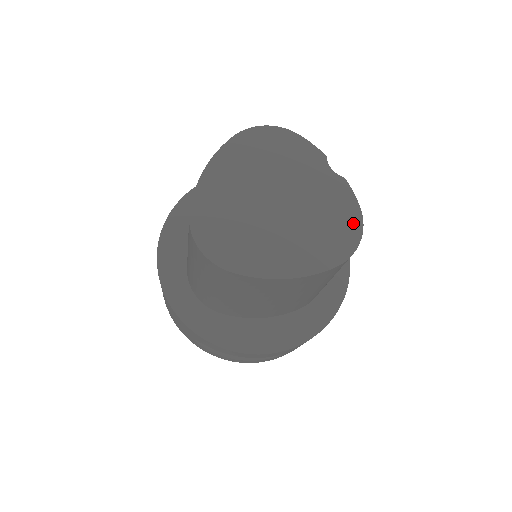
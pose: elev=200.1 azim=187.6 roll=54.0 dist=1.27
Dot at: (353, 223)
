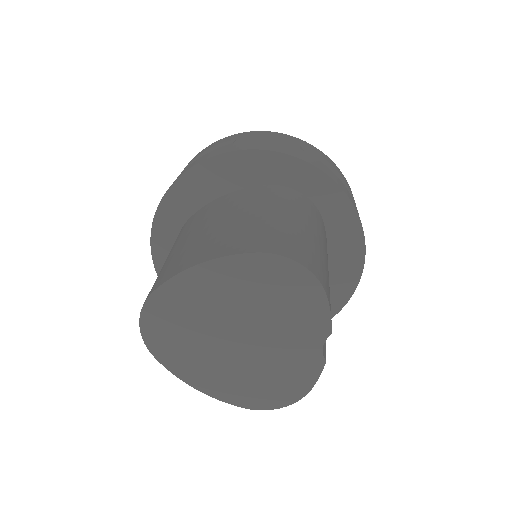
Dot at: (292, 394)
